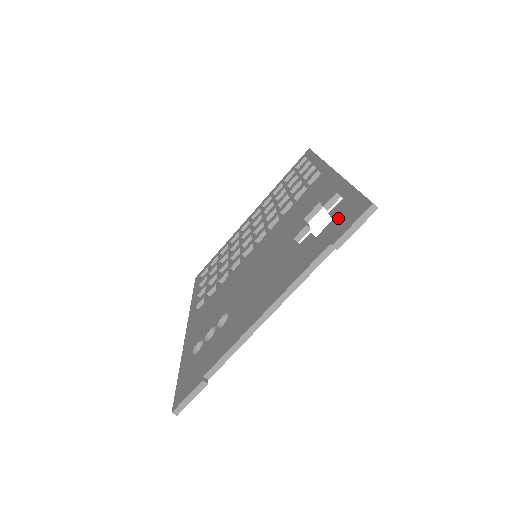
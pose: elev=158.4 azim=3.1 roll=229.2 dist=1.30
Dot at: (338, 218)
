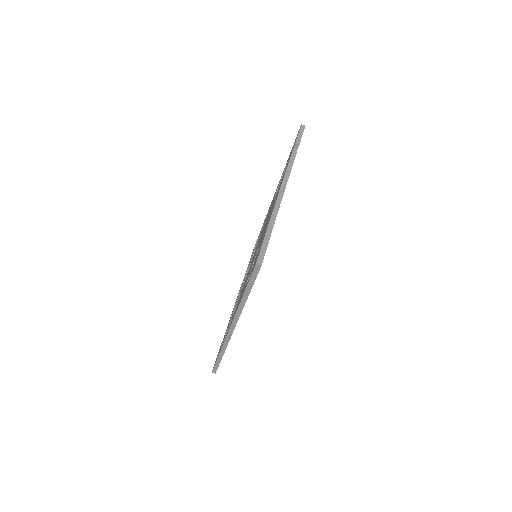
Dot at: occluded
